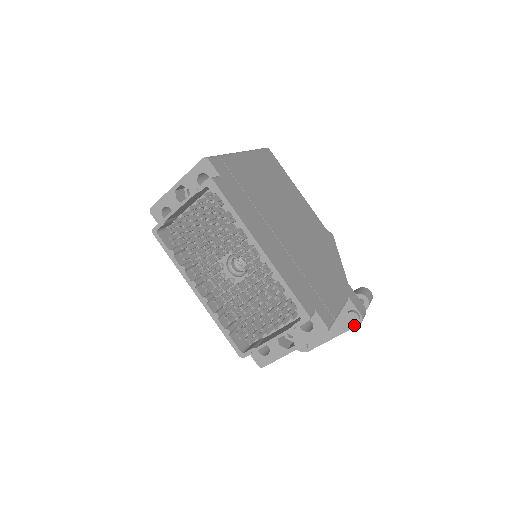
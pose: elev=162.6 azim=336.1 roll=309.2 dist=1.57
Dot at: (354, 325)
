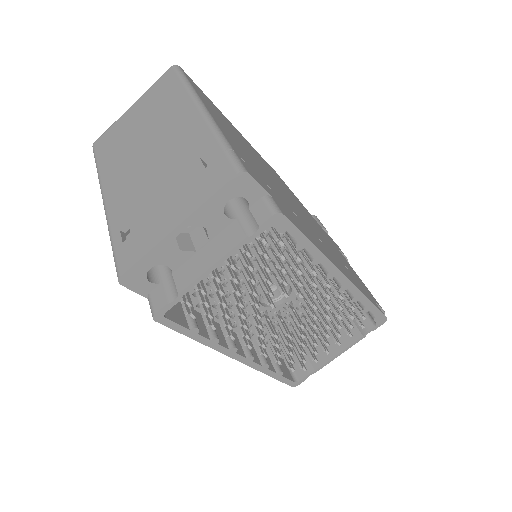
Dot at: occluded
